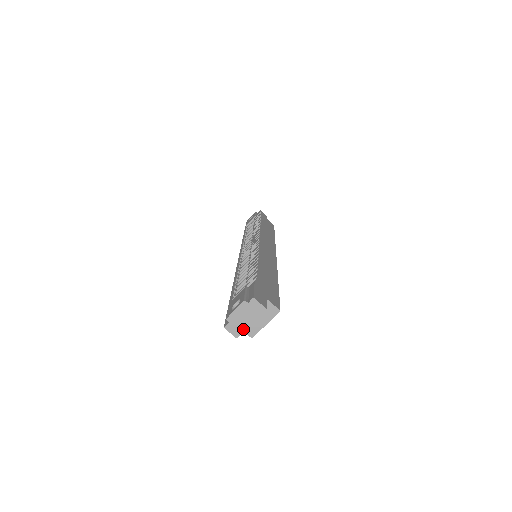
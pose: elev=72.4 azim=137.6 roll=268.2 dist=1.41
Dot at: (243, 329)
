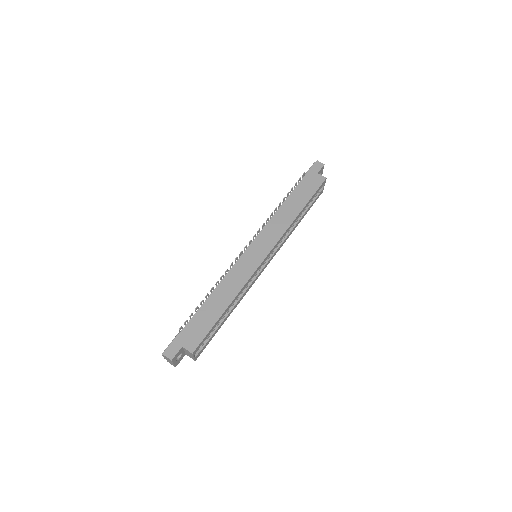
Dot at: (173, 365)
